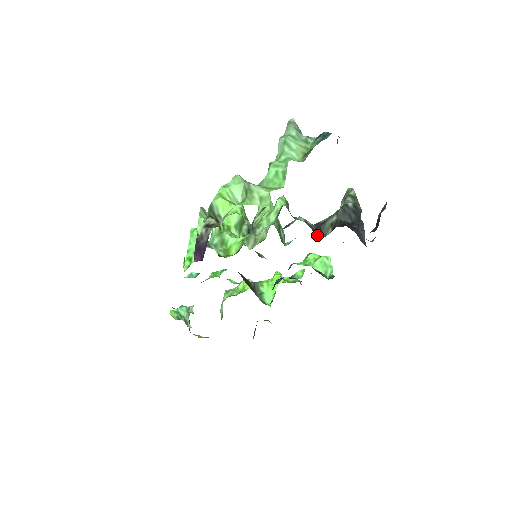
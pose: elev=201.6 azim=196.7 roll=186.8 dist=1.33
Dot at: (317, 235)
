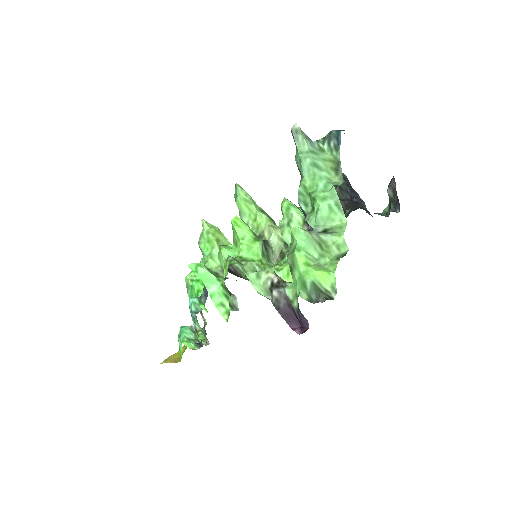
Dot at: occluded
